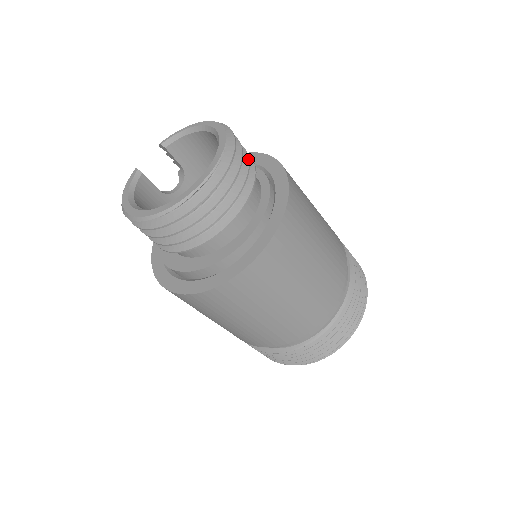
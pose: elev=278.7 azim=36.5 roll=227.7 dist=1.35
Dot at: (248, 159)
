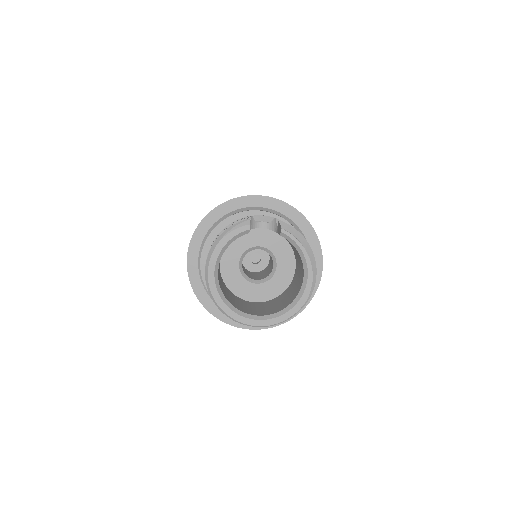
Dot at: occluded
